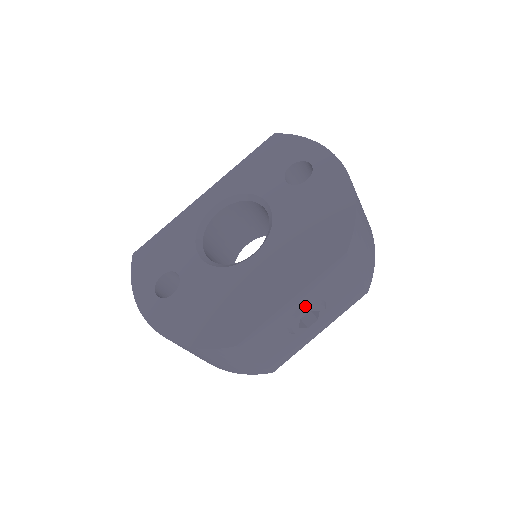
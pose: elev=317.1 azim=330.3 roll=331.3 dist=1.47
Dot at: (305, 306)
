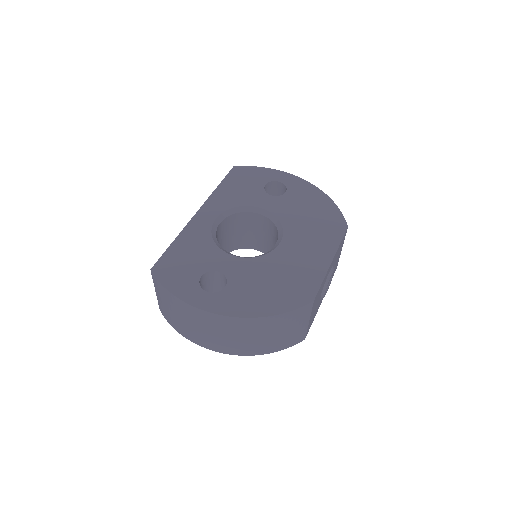
Dot at: (332, 270)
